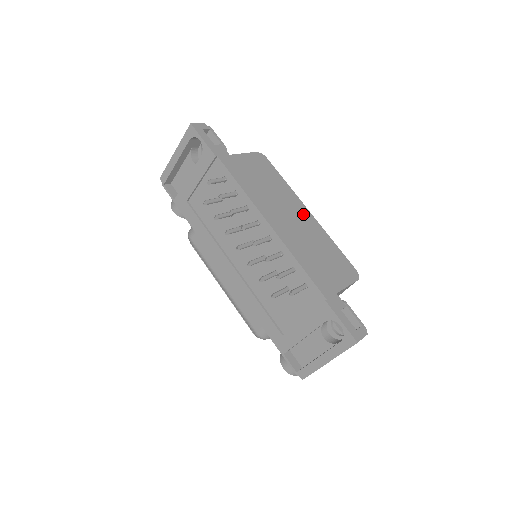
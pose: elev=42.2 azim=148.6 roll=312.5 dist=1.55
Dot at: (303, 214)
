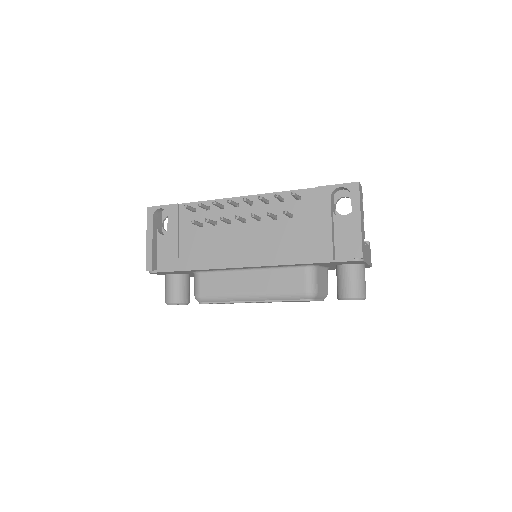
Dot at: occluded
